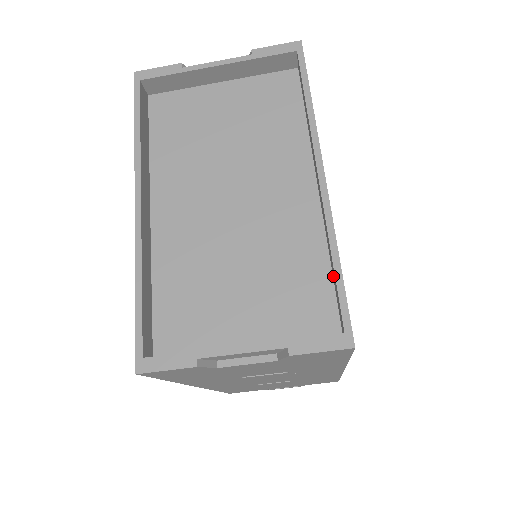
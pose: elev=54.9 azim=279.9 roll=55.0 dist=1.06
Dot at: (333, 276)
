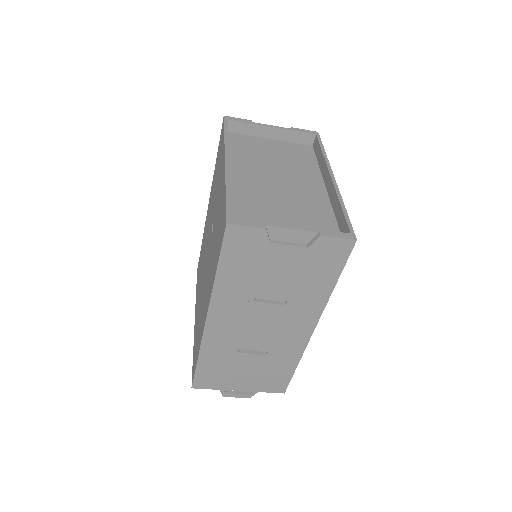
Dot at: (338, 220)
